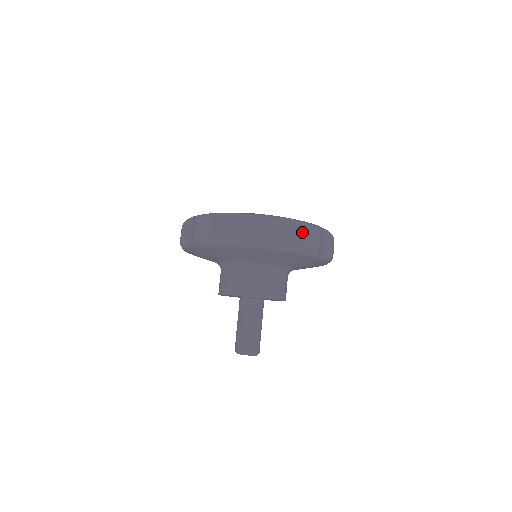
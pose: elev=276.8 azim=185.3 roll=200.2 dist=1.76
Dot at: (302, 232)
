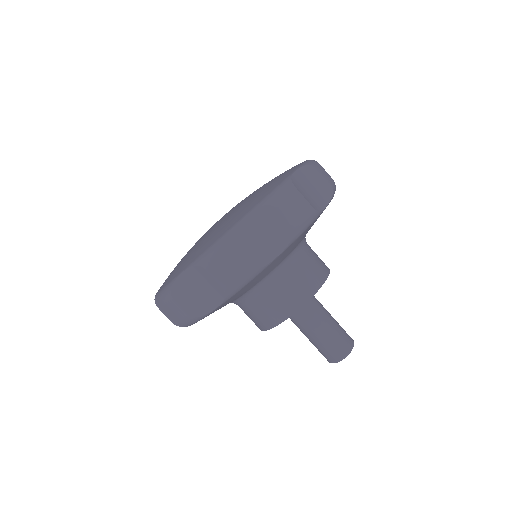
Dot at: (317, 173)
